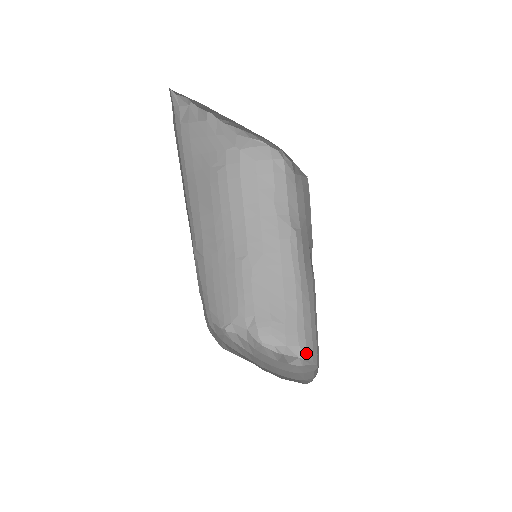
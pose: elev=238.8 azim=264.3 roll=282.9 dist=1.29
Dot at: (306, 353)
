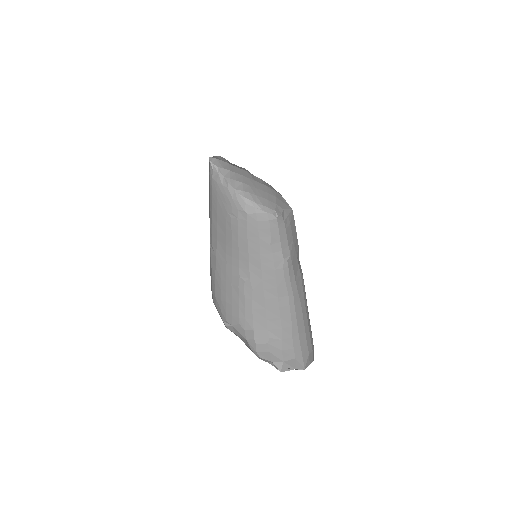
Dot at: (303, 363)
